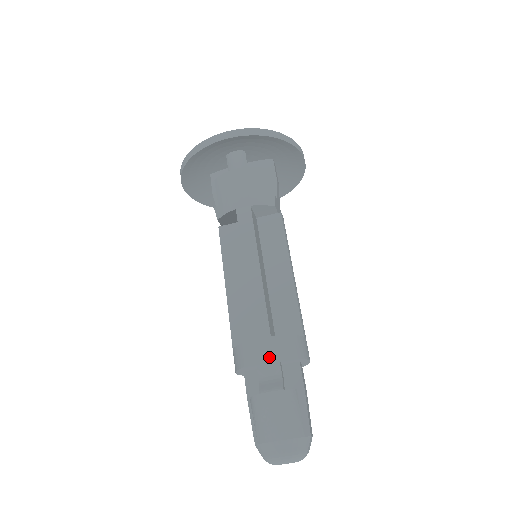
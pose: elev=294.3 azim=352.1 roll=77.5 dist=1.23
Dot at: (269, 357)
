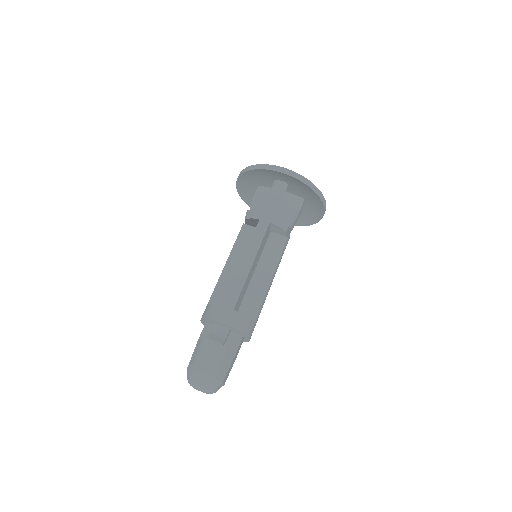
Dot at: (225, 321)
